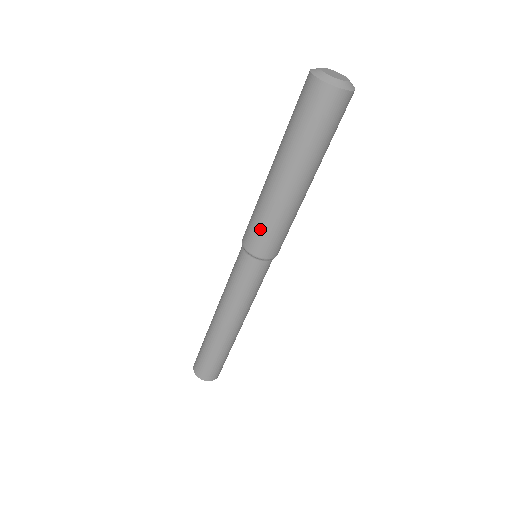
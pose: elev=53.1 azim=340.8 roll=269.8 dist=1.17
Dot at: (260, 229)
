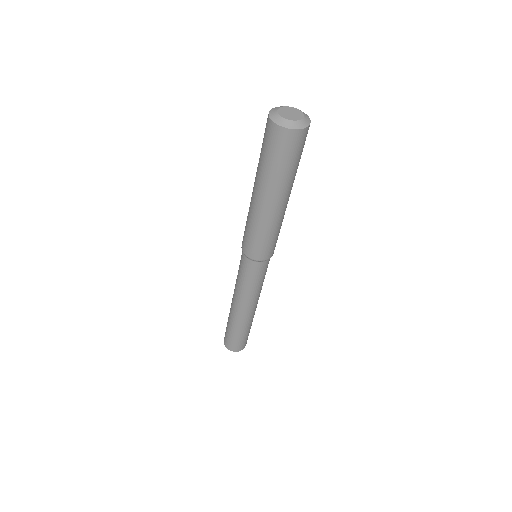
Dot at: (252, 239)
